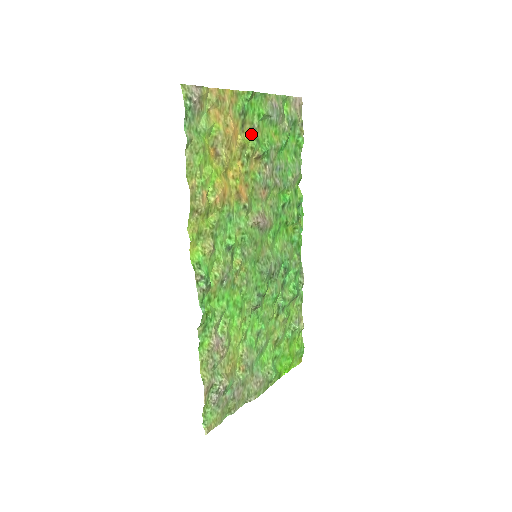
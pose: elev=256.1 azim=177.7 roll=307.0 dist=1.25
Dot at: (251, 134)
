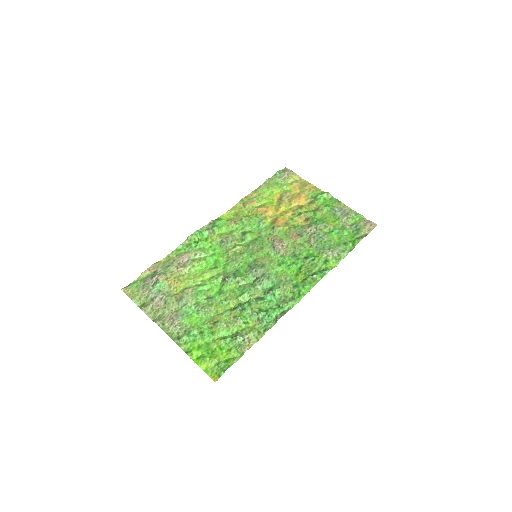
Dot at: (314, 210)
